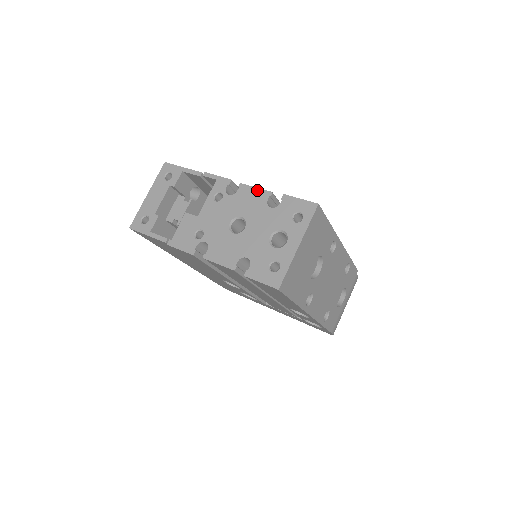
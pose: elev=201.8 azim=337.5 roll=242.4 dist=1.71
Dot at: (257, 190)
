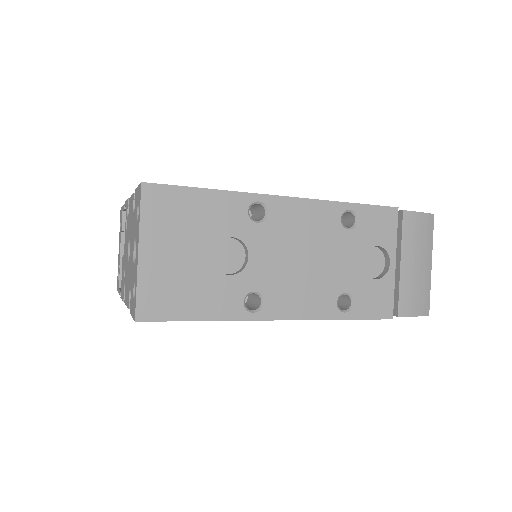
Dot at: (131, 198)
